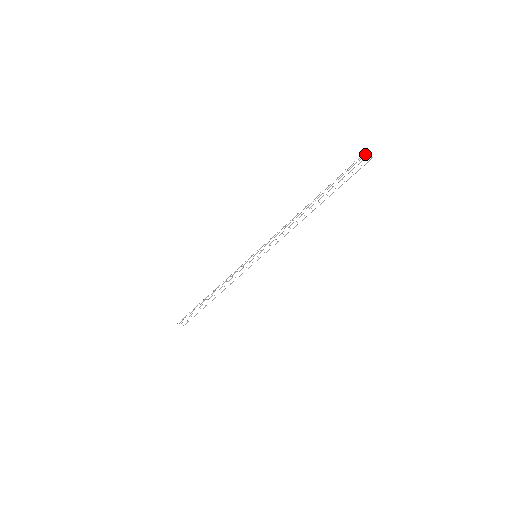
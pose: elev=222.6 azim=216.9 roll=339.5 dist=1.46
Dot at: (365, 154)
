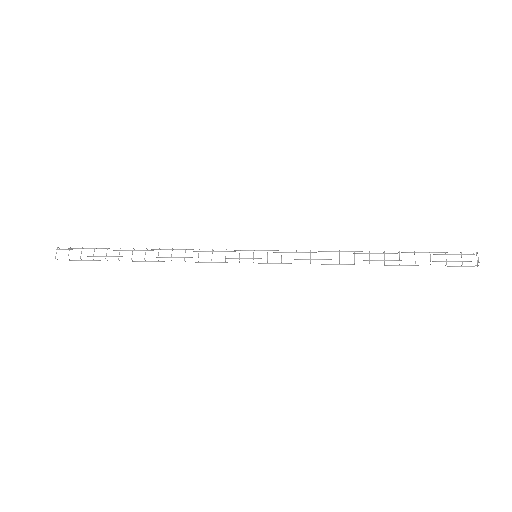
Dot at: (478, 261)
